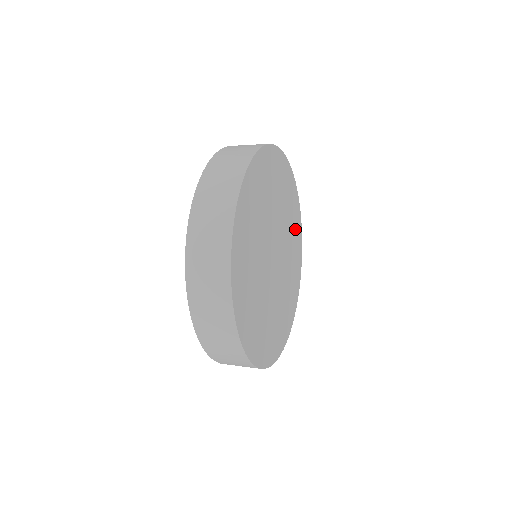
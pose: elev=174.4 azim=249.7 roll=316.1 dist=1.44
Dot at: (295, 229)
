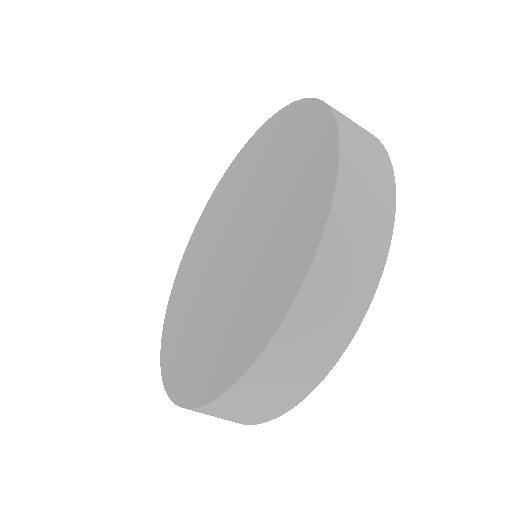
Dot at: occluded
